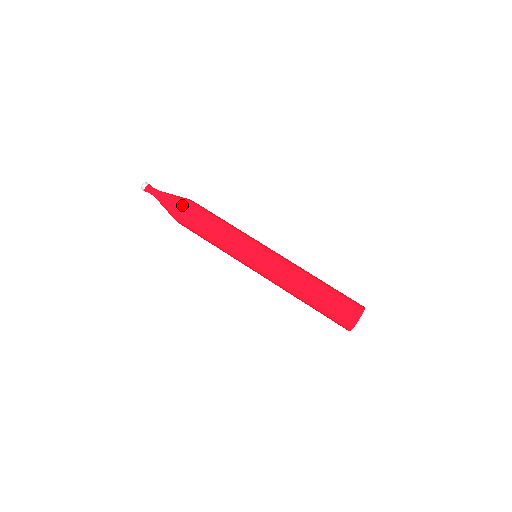
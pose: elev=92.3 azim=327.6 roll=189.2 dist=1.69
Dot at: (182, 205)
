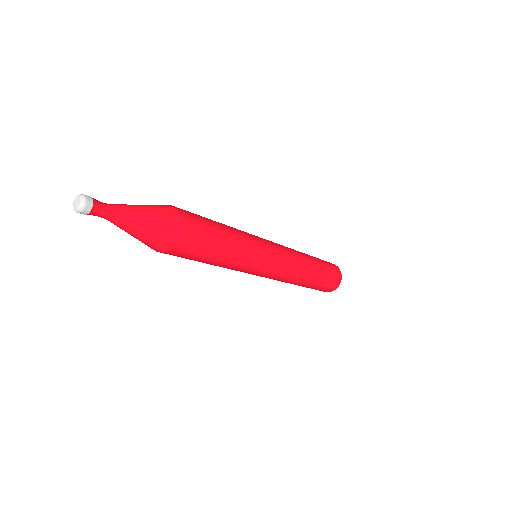
Dot at: (172, 246)
